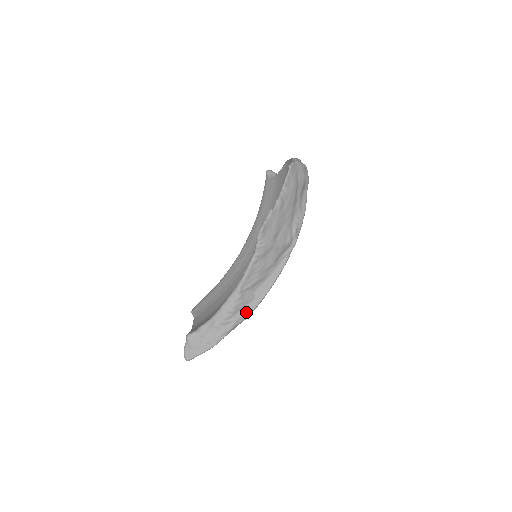
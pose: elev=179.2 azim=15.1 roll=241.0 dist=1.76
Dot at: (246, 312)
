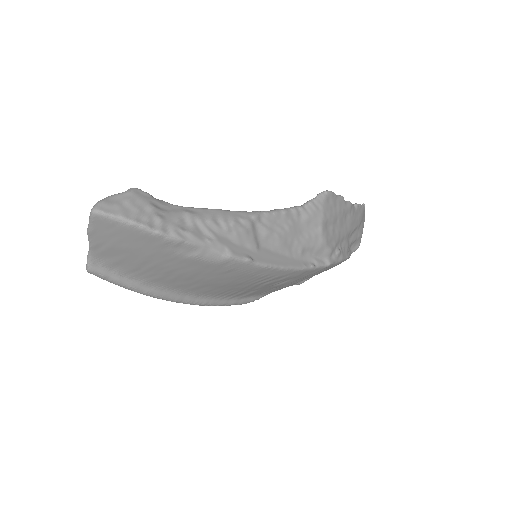
Dot at: (236, 250)
